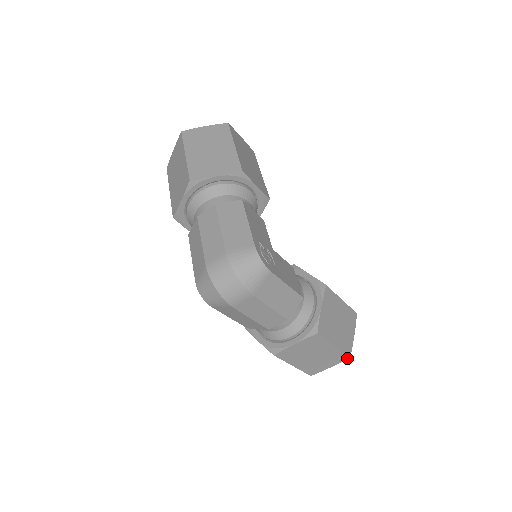
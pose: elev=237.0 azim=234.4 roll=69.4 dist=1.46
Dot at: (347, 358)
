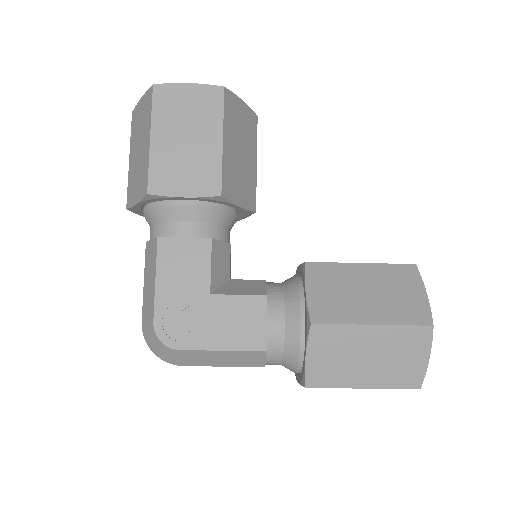
Dot at: (417, 388)
